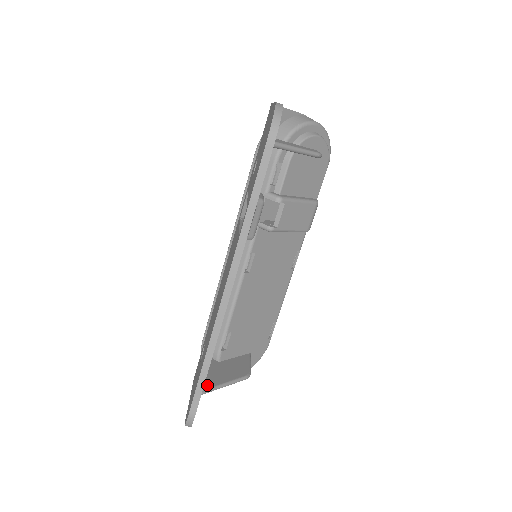
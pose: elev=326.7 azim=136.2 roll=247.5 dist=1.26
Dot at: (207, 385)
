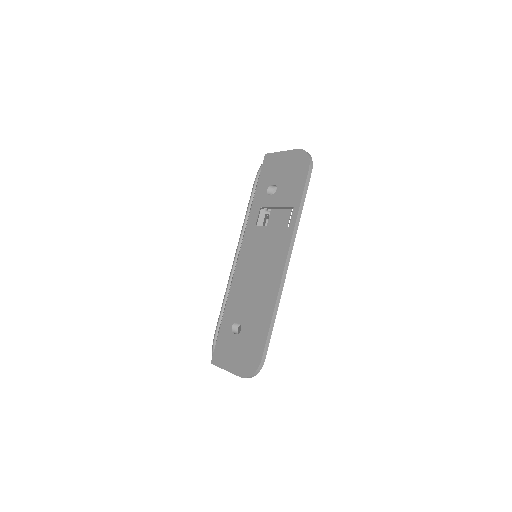
Dot at: occluded
